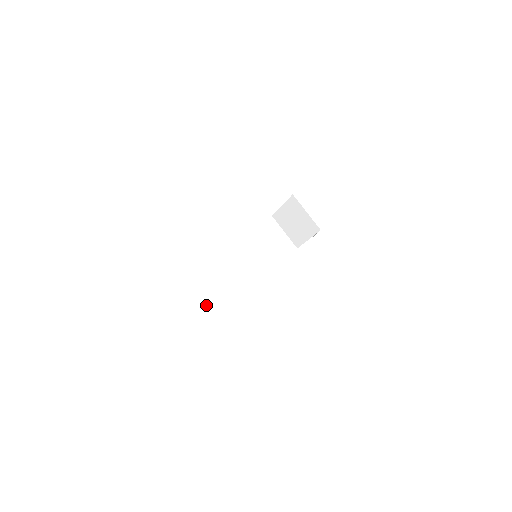
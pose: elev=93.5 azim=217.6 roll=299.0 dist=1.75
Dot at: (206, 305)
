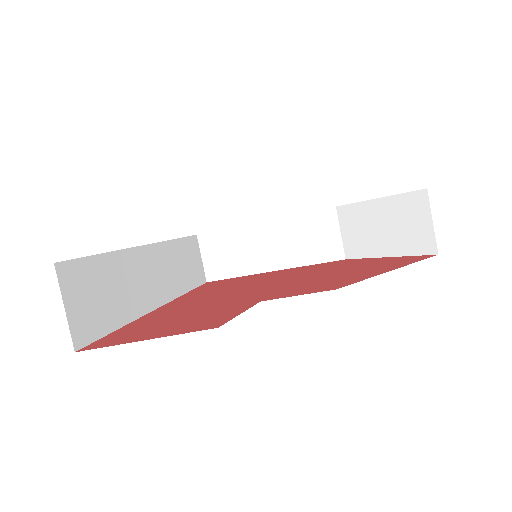
Dot at: (236, 262)
